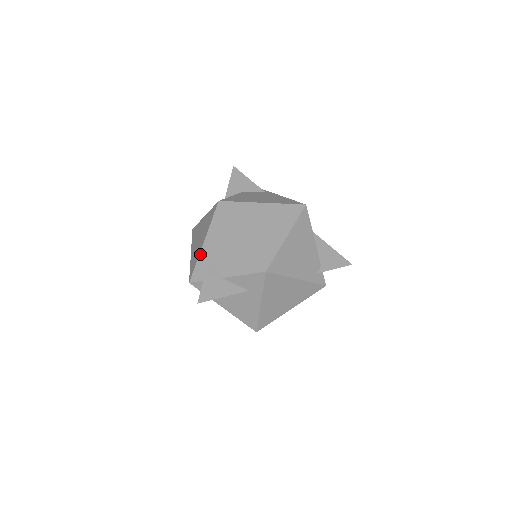
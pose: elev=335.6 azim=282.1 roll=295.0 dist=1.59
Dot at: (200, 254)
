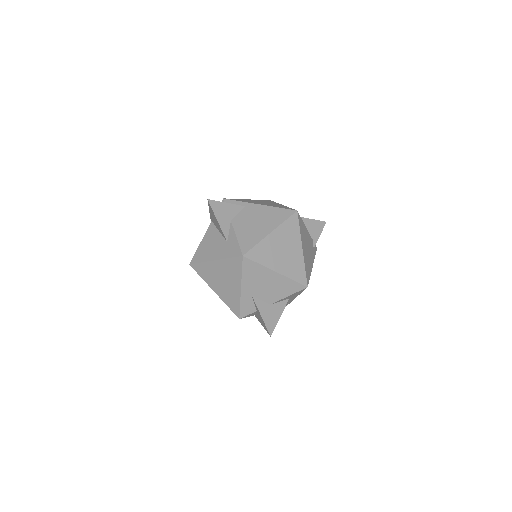
Dot at: (241, 298)
